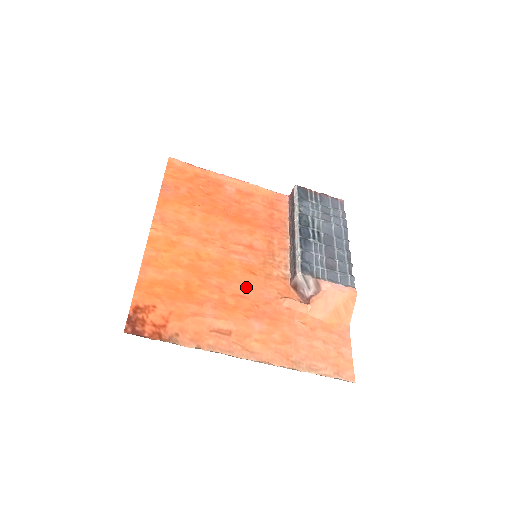
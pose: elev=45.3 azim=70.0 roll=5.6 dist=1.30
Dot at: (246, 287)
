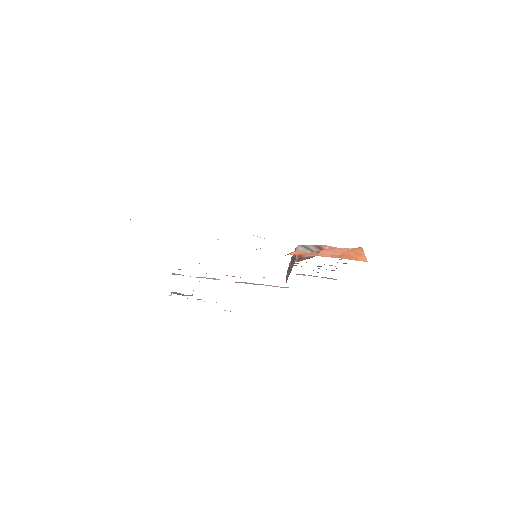
Dot at: occluded
